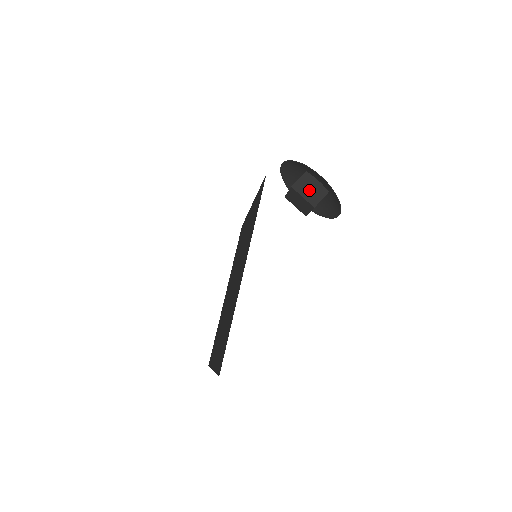
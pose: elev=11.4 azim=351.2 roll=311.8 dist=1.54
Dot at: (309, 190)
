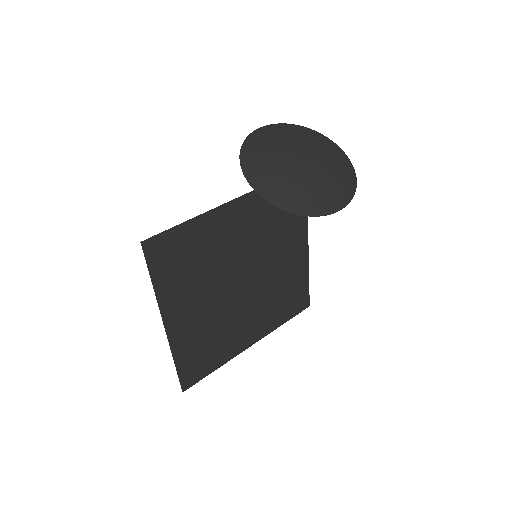
Dot at: occluded
